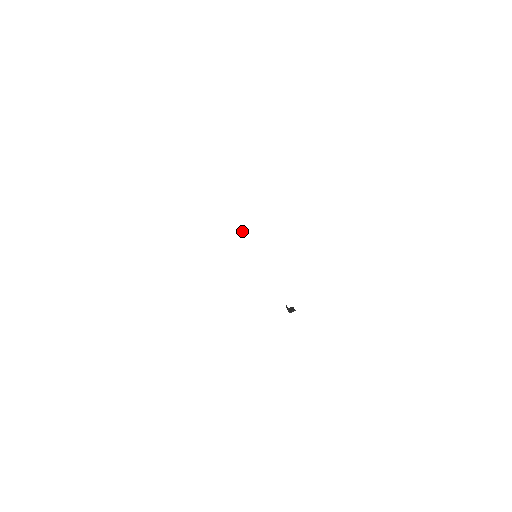
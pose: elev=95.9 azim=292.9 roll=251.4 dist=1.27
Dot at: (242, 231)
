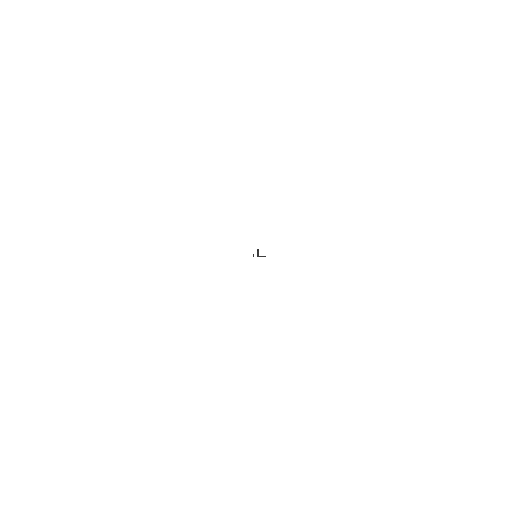
Dot at: occluded
